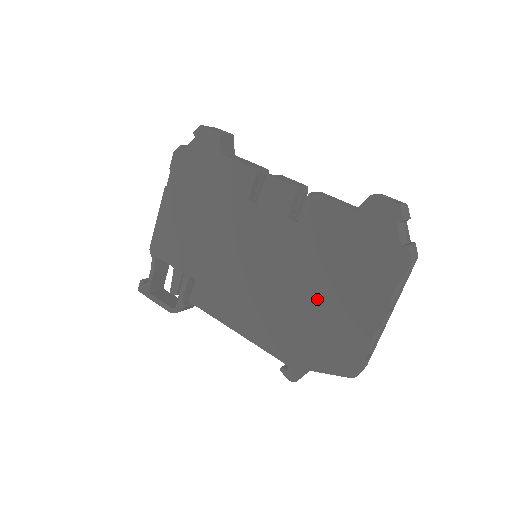
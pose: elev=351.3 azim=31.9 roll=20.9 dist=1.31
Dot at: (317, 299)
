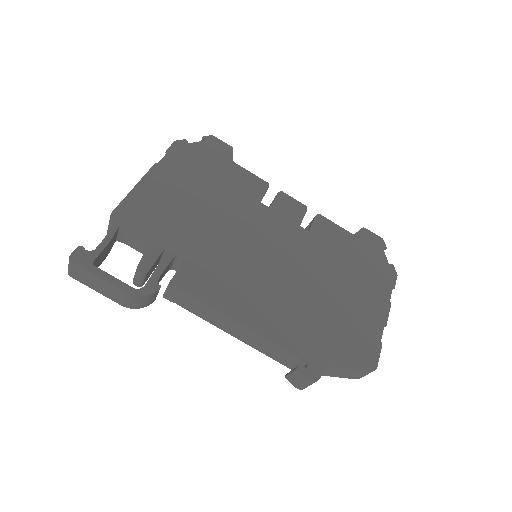
Dot at: (332, 295)
